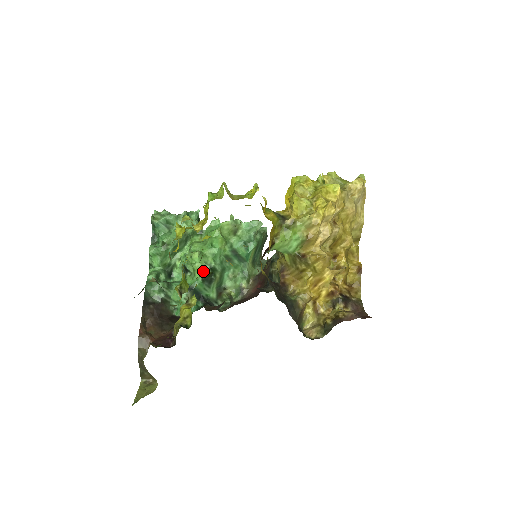
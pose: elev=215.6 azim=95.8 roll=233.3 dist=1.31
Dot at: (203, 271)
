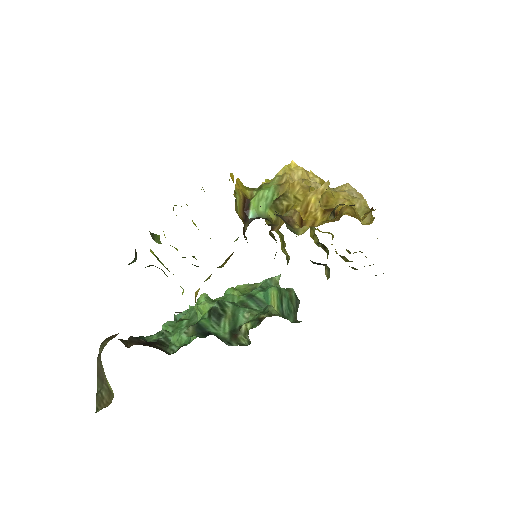
Dot at: (210, 307)
